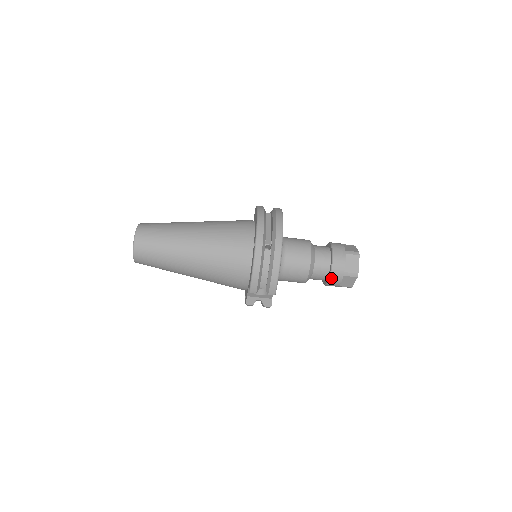
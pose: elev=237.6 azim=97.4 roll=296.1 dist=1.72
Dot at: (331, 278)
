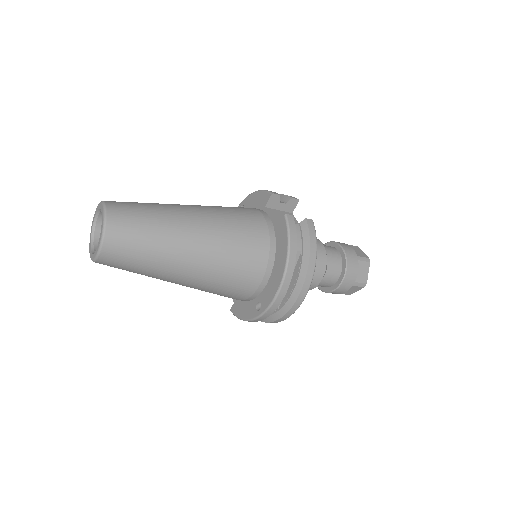
Dot at: (322, 290)
